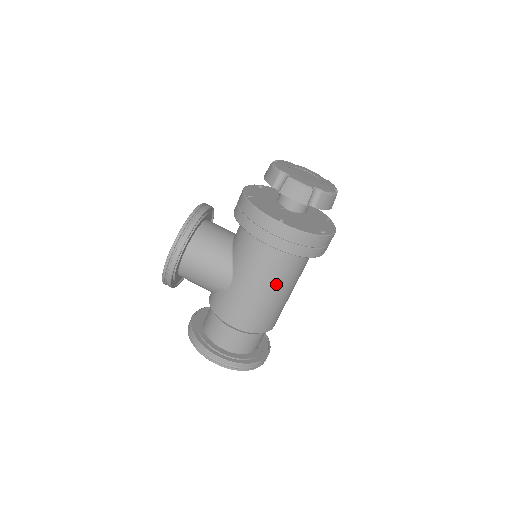
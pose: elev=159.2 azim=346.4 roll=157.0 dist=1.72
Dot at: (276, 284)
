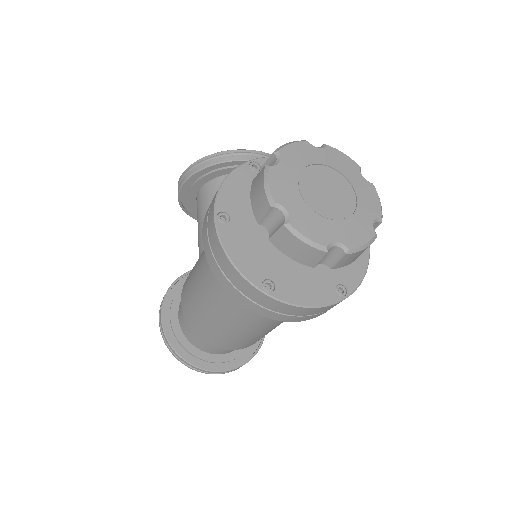
Dot at: (212, 296)
